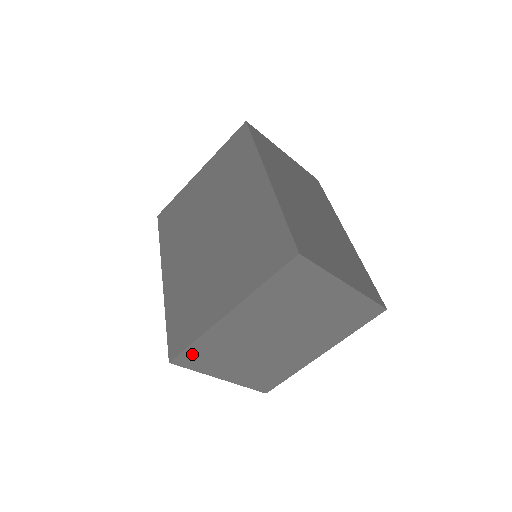
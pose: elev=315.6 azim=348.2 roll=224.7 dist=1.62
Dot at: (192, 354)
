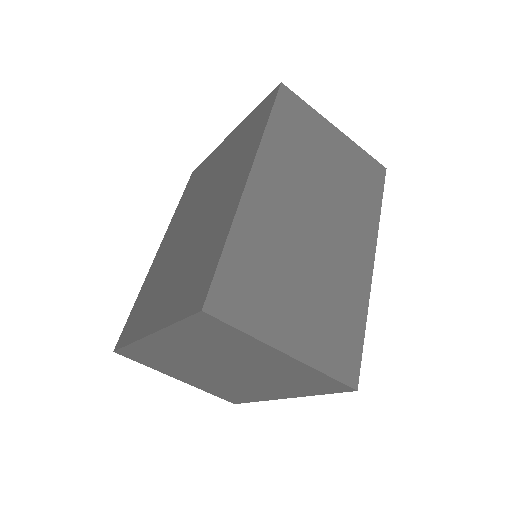
Dot at: (132, 353)
